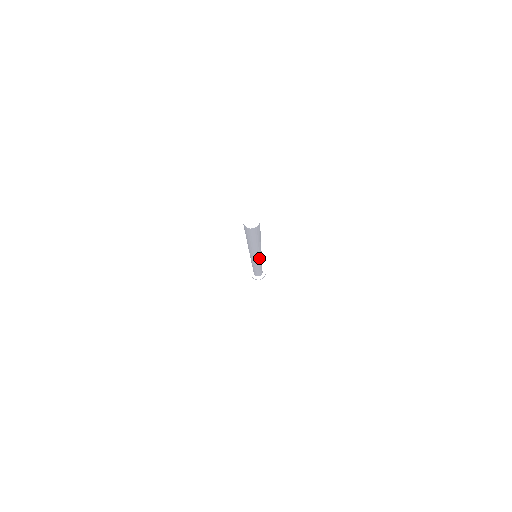
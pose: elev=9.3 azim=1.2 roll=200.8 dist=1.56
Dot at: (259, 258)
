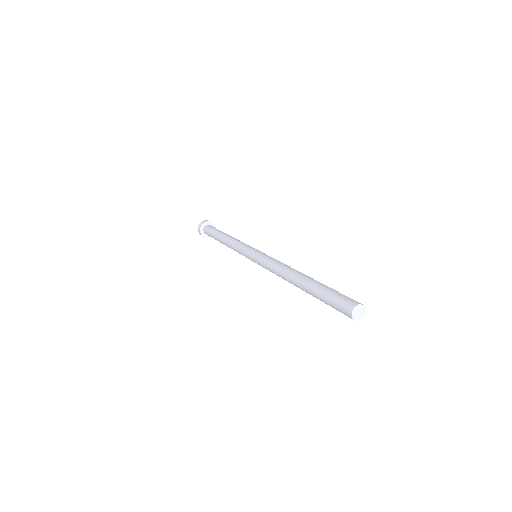
Dot at: occluded
